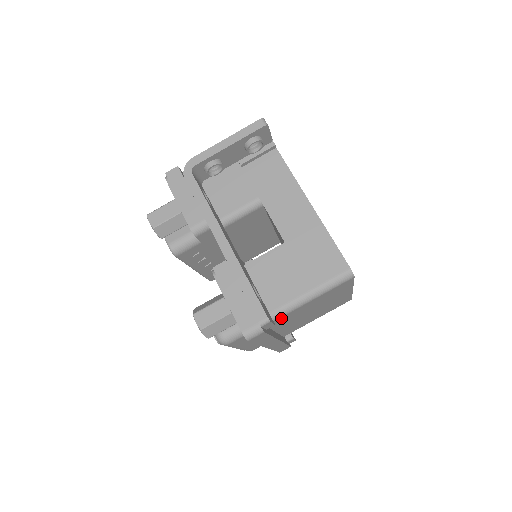
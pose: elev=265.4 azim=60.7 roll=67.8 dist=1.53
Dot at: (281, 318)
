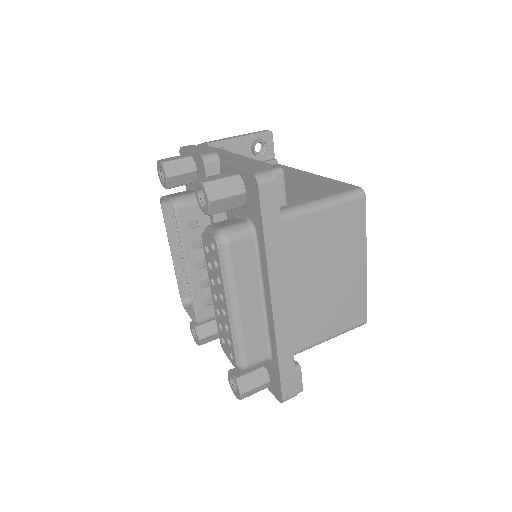
Dot at: (291, 225)
